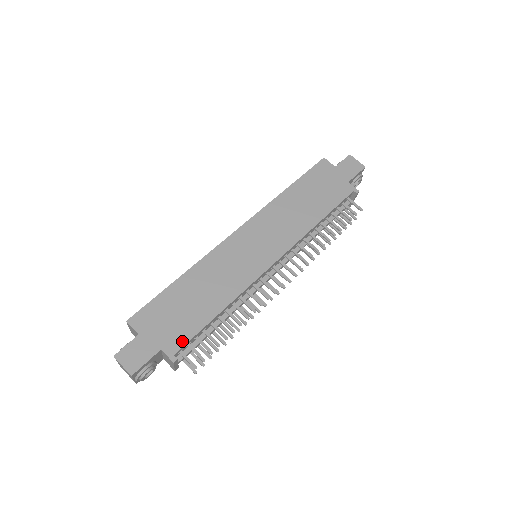
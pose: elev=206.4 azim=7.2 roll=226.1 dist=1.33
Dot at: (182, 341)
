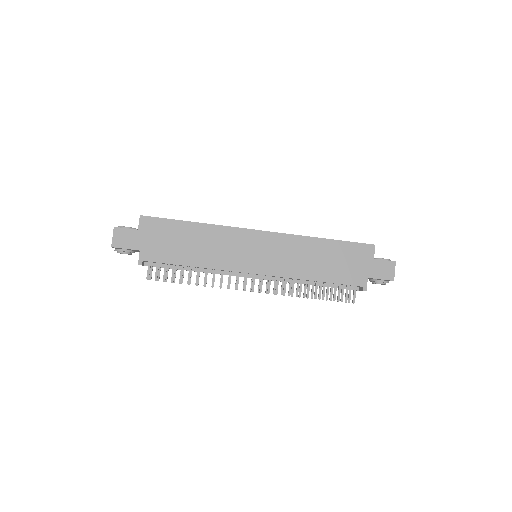
Dot at: (155, 258)
